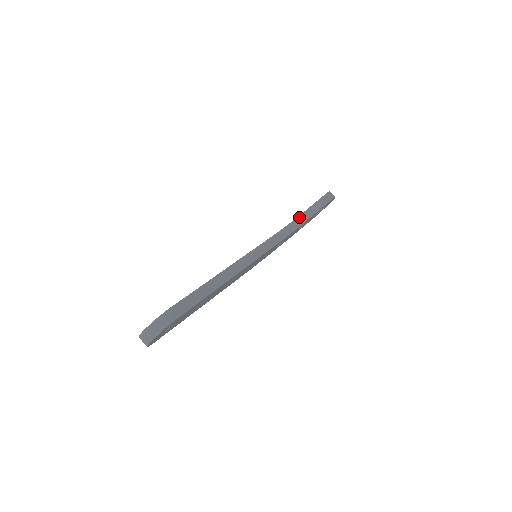
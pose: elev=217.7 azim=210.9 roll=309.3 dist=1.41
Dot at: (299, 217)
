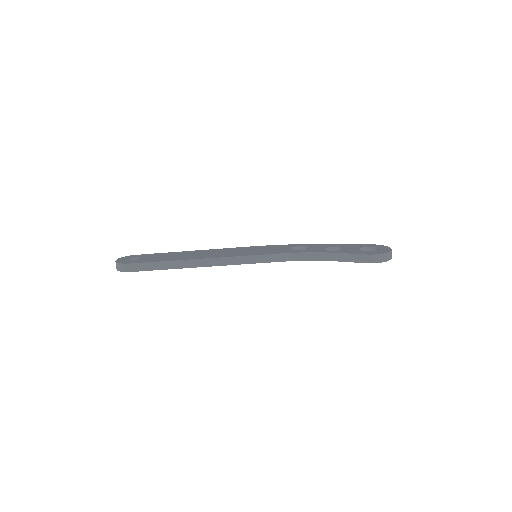
Dot at: (325, 253)
